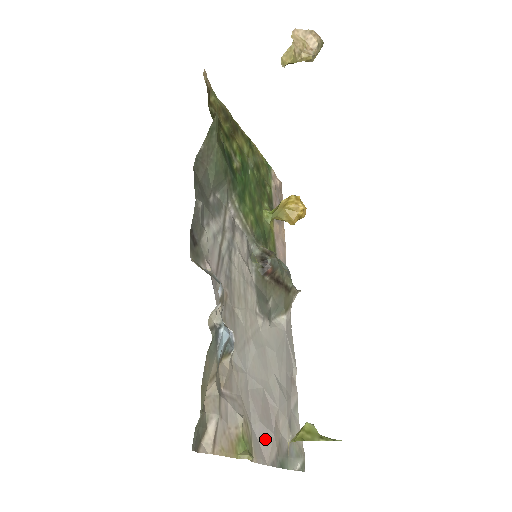
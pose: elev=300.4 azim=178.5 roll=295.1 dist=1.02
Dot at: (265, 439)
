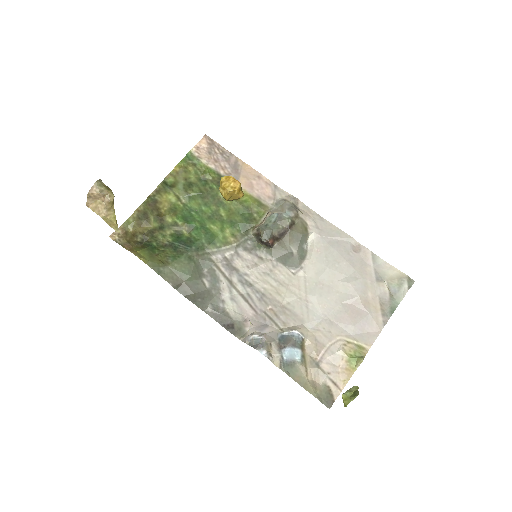
Dot at: (367, 325)
